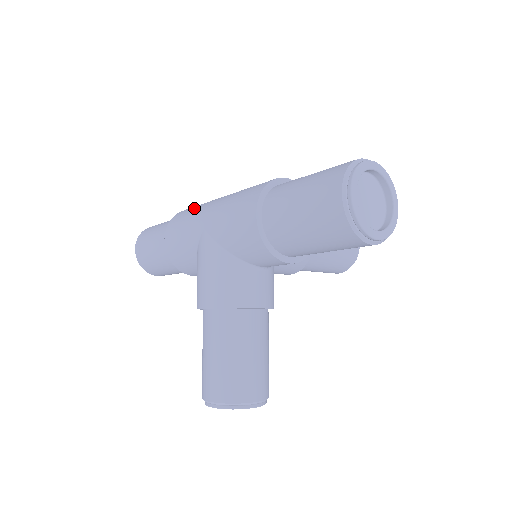
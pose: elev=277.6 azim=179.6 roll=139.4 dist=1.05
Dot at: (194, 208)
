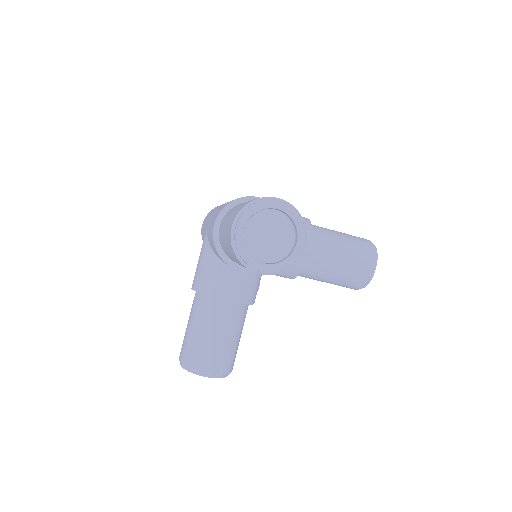
Dot at: occluded
